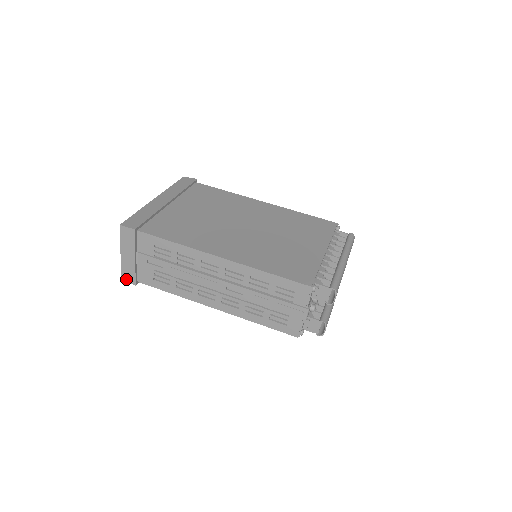
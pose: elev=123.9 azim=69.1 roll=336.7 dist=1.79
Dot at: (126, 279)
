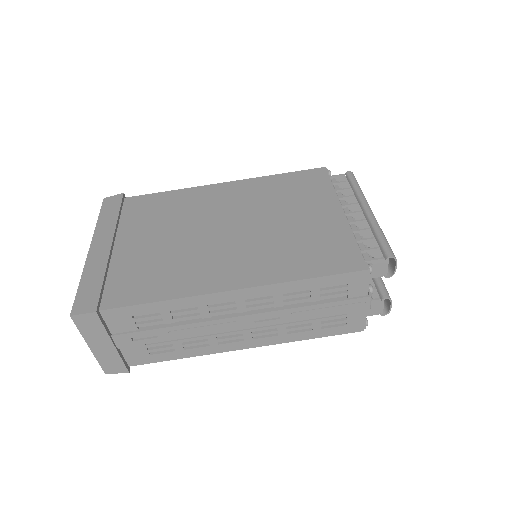
Dot at: (112, 372)
